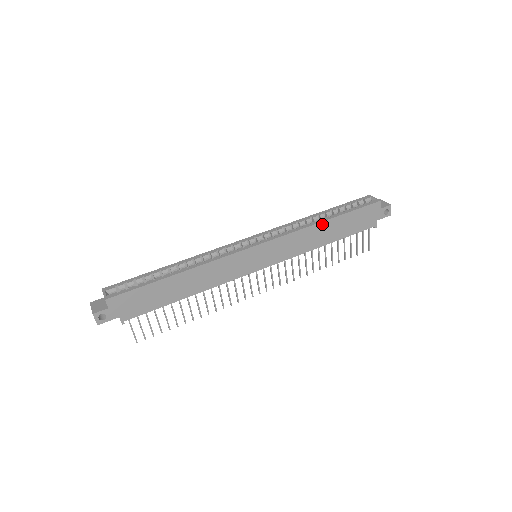
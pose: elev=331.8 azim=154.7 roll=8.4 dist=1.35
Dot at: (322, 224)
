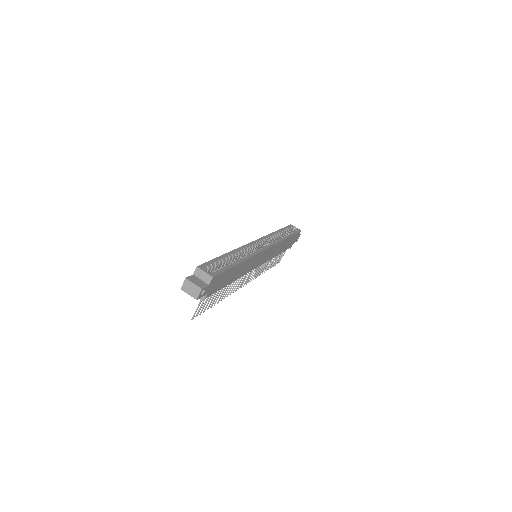
Dot at: (285, 240)
